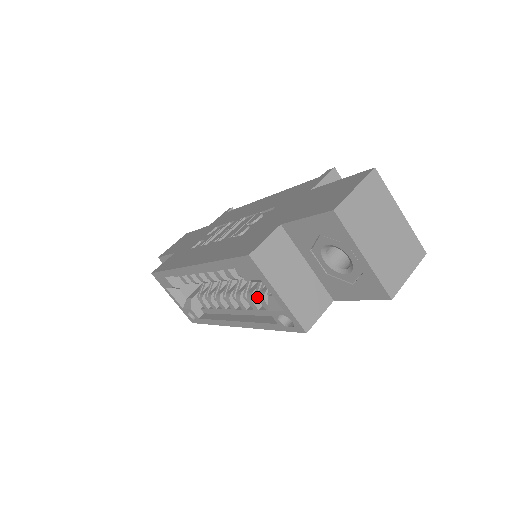
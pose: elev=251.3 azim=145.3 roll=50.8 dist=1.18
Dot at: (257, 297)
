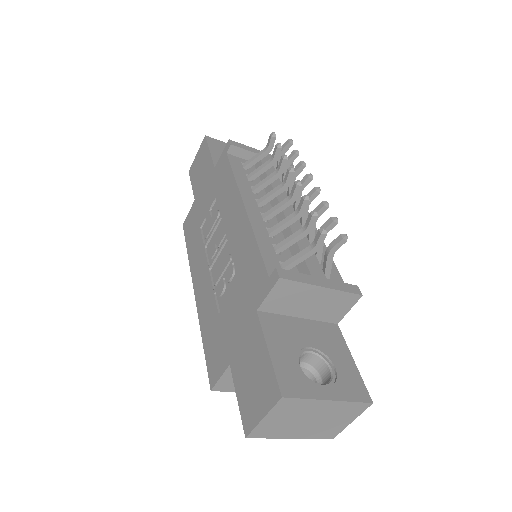
Dot at: occluded
